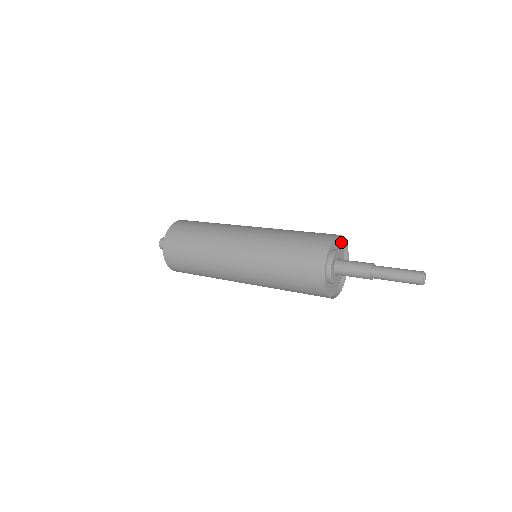
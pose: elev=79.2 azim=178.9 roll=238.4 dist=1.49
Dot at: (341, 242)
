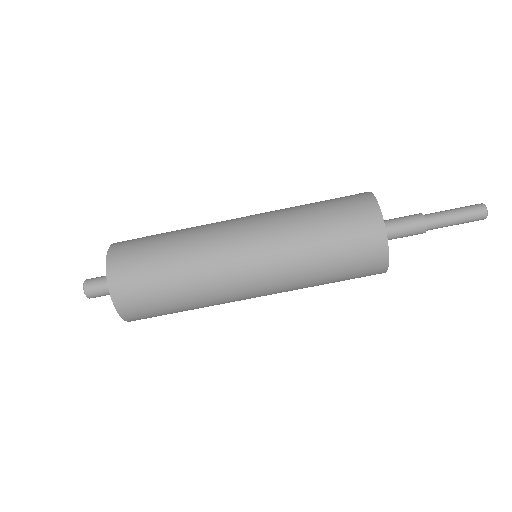
Dot at: occluded
